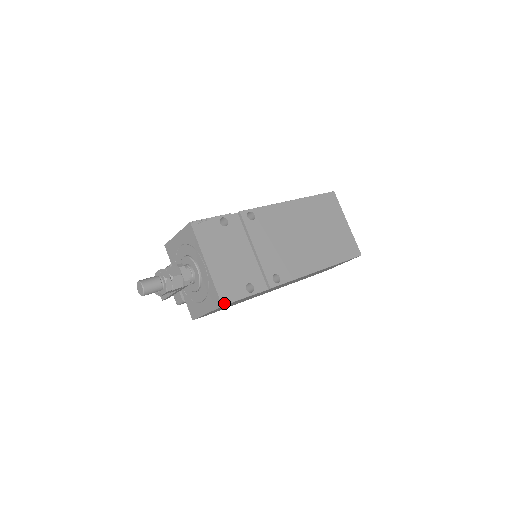
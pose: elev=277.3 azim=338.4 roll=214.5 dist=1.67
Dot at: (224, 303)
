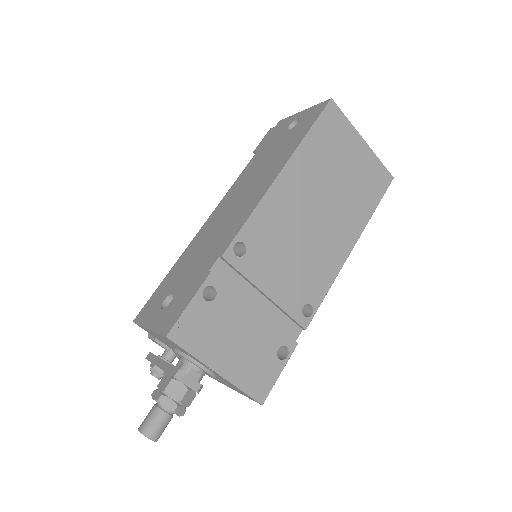
Dot at: (262, 400)
